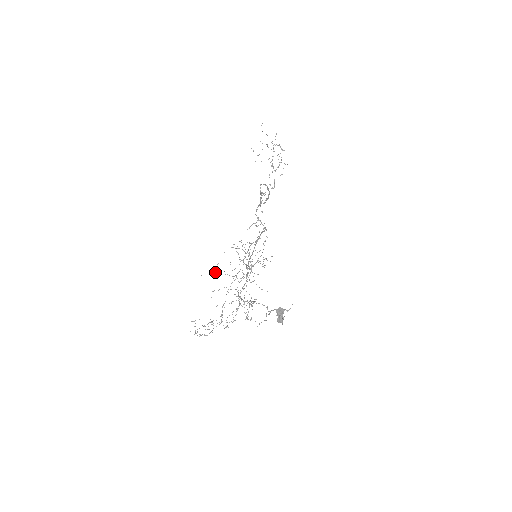
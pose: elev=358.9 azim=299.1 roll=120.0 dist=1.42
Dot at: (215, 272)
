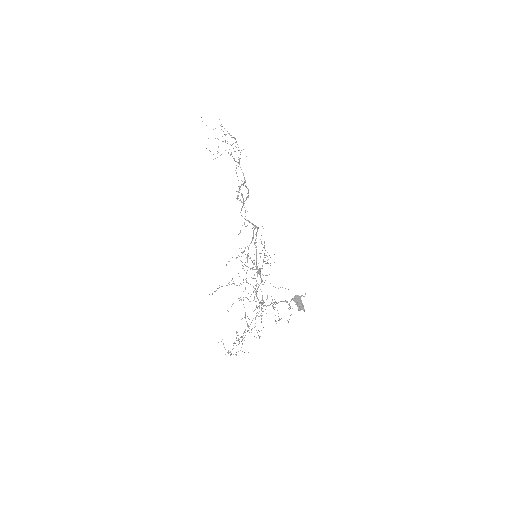
Dot at: (221, 286)
